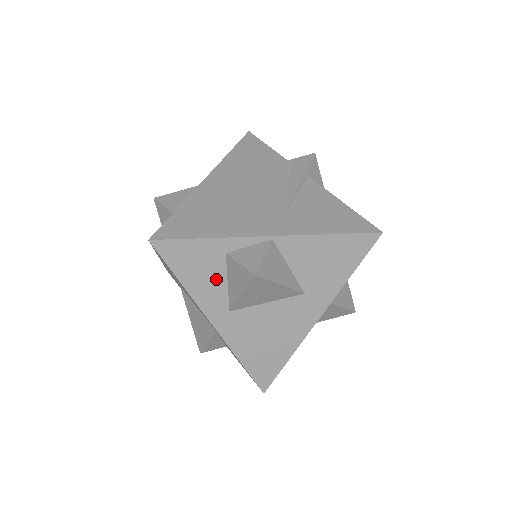
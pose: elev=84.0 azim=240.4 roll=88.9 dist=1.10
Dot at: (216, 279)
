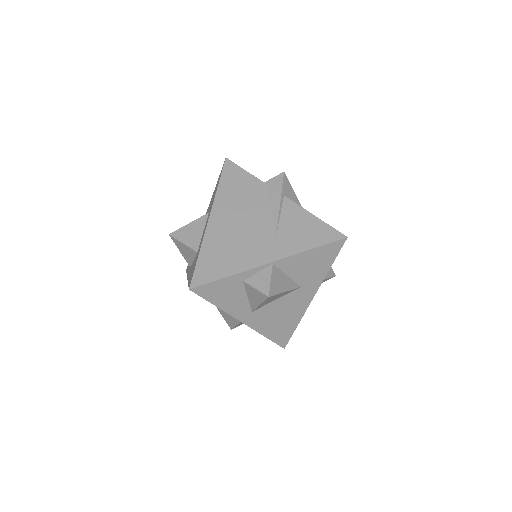
Dot at: (239, 297)
